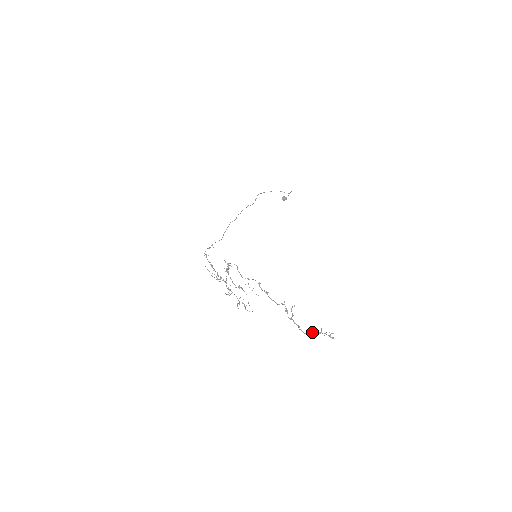
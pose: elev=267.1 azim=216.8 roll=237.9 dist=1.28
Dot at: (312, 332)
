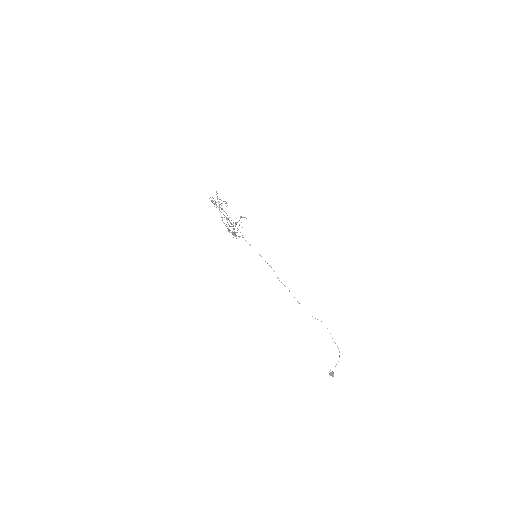
Dot at: (233, 226)
